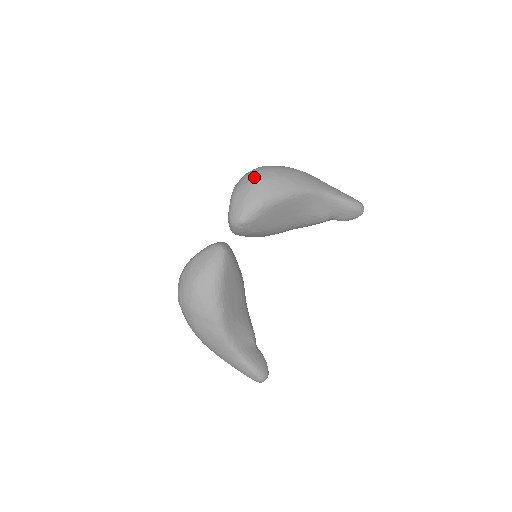
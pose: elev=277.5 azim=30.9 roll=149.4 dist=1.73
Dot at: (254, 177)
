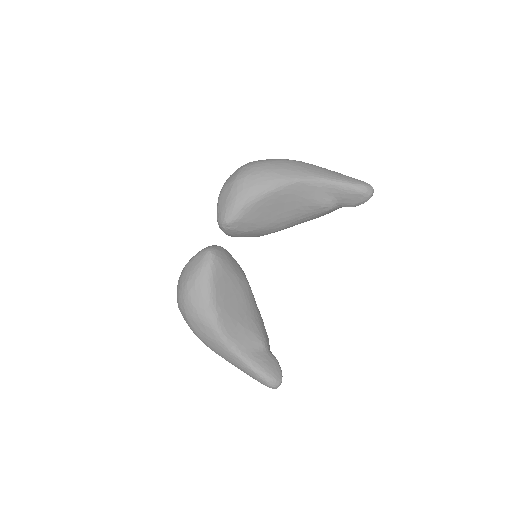
Dot at: (236, 175)
